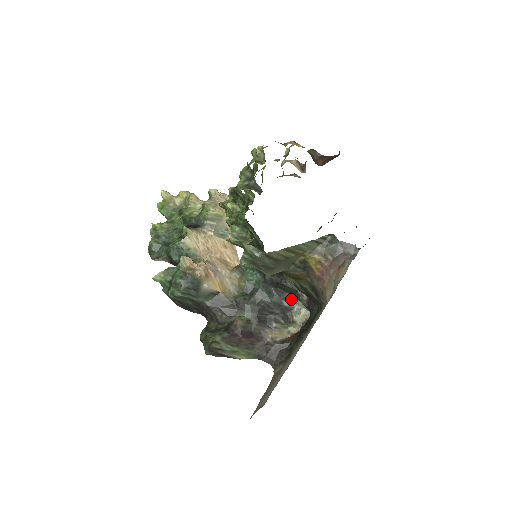
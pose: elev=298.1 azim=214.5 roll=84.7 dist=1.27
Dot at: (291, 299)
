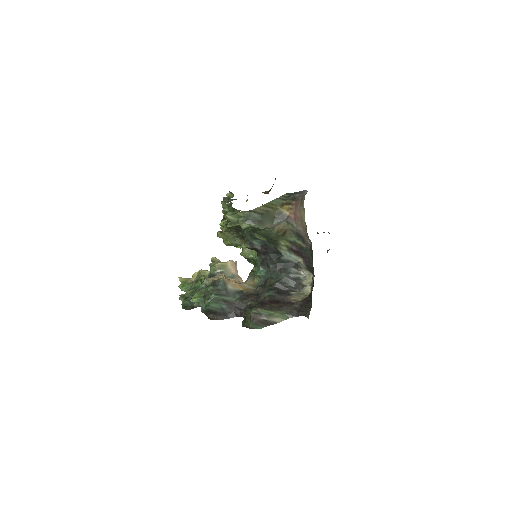
Dot at: (294, 272)
